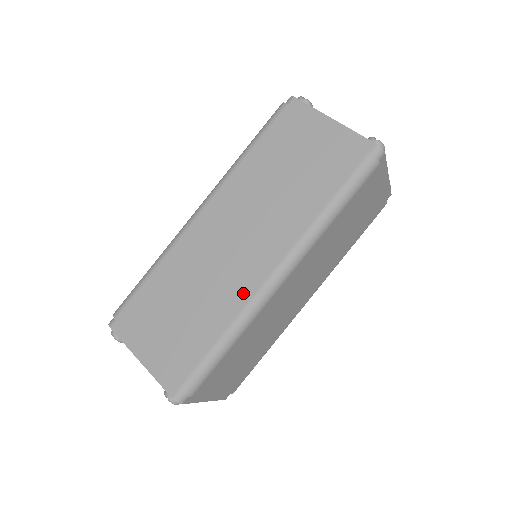
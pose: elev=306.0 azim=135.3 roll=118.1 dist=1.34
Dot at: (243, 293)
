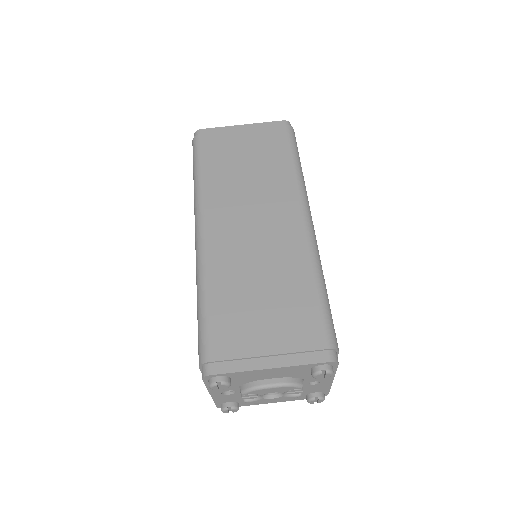
Dot at: (299, 246)
